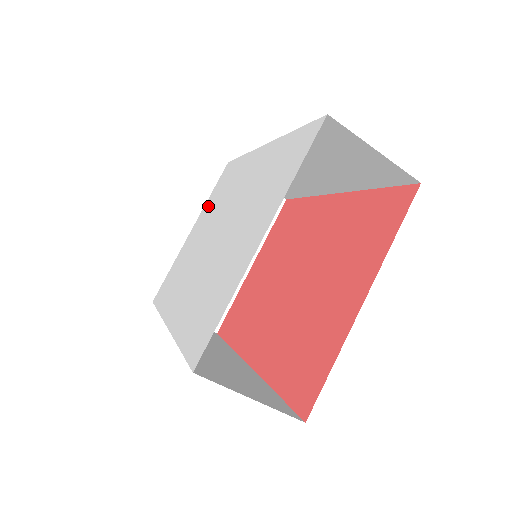
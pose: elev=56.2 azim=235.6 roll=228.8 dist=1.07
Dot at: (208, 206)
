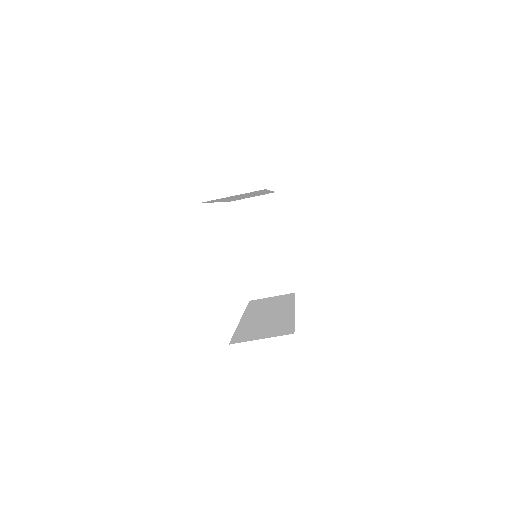
Dot at: occluded
